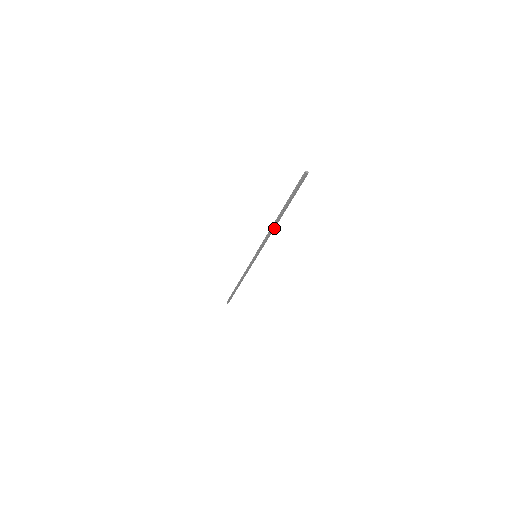
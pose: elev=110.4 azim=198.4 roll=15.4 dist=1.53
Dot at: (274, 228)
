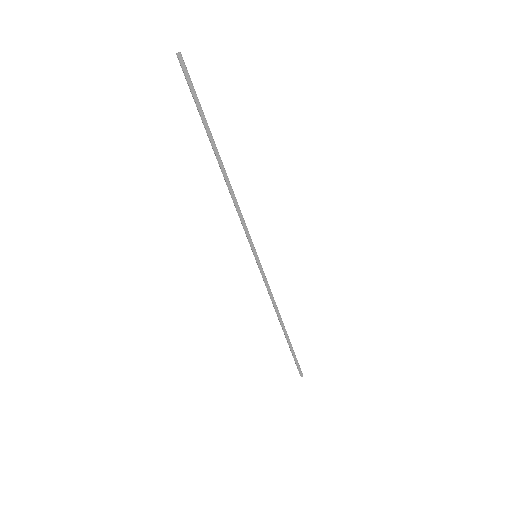
Dot at: (230, 186)
